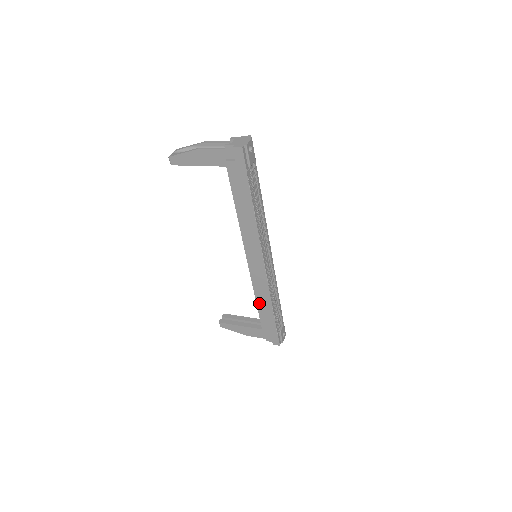
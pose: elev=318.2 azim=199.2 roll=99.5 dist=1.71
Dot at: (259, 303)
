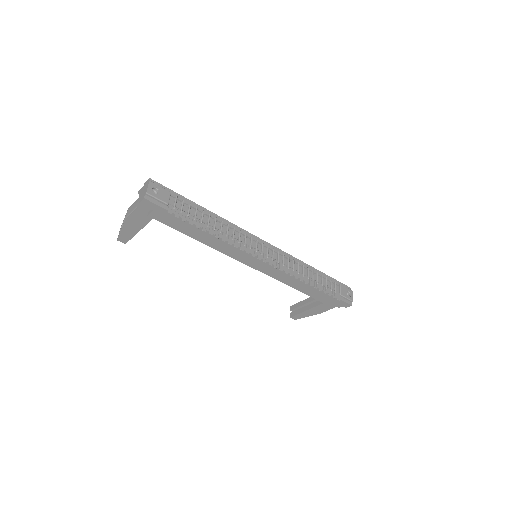
Dot at: (297, 288)
